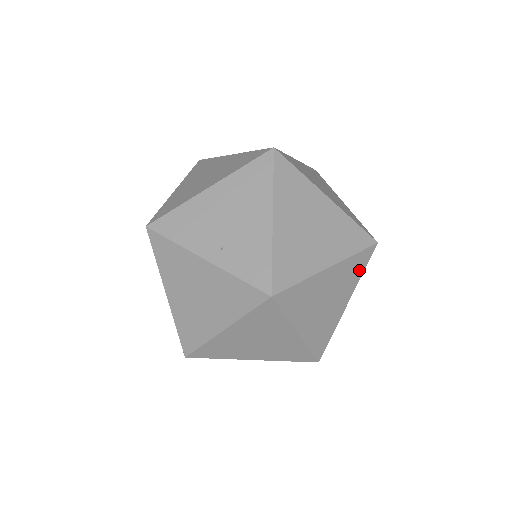
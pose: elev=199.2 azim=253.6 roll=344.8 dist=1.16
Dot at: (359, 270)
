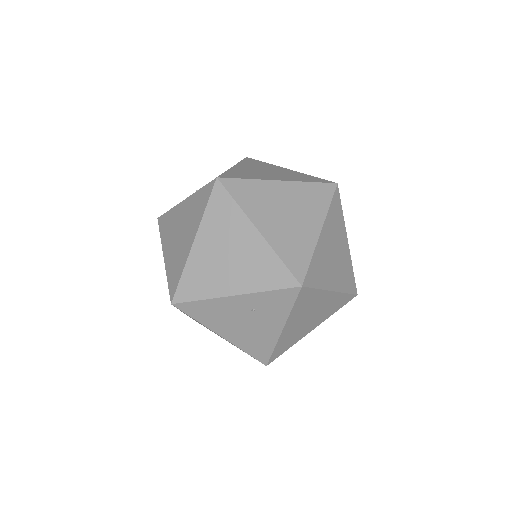
Dot at: (323, 201)
